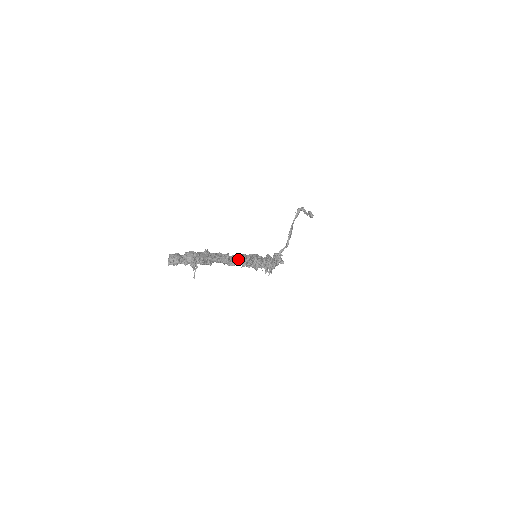
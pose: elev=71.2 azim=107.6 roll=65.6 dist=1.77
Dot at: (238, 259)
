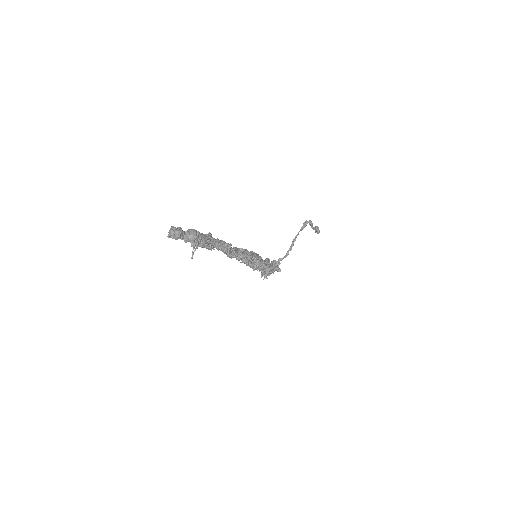
Dot at: (239, 252)
